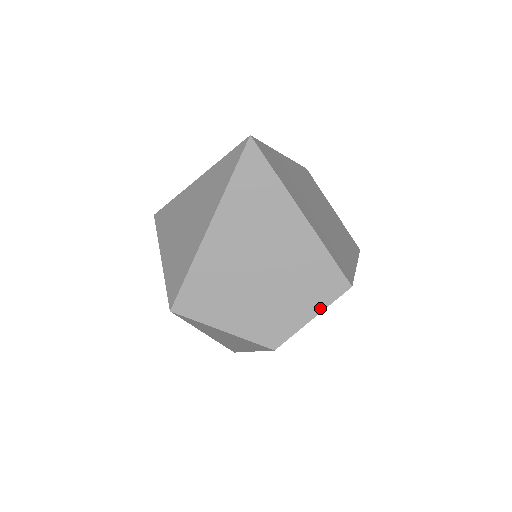
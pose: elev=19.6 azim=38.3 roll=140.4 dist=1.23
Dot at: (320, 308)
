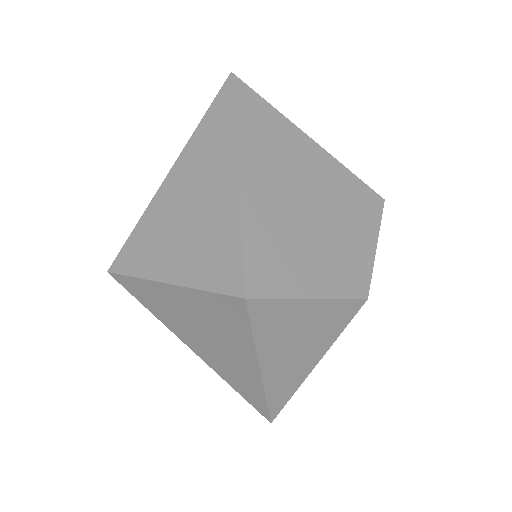
Dot at: (375, 232)
